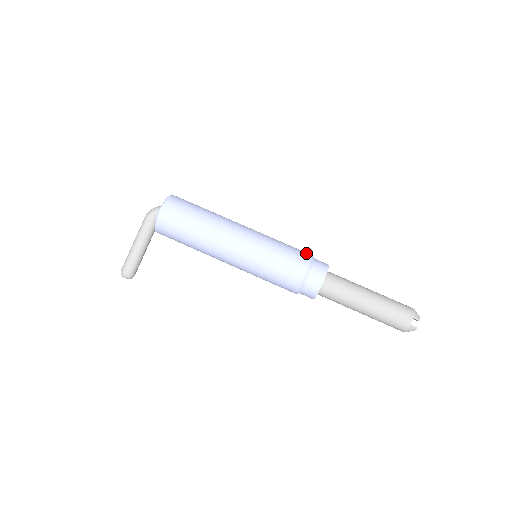
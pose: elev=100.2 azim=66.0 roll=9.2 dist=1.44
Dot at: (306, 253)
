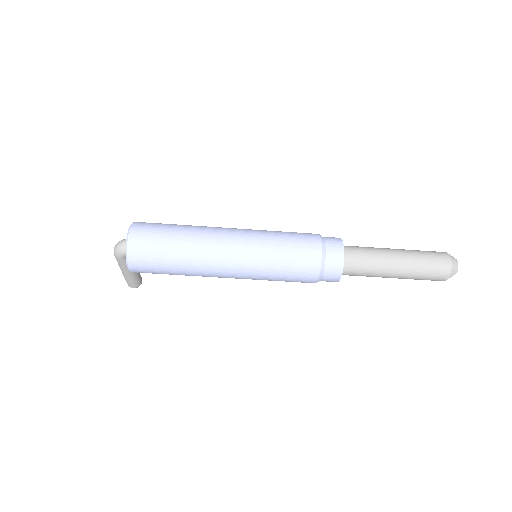
Dot at: (313, 254)
